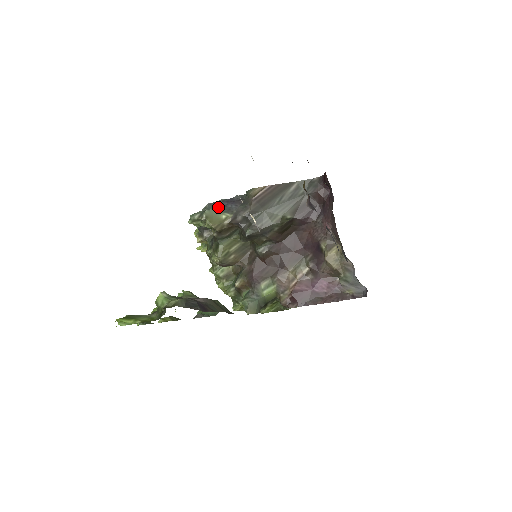
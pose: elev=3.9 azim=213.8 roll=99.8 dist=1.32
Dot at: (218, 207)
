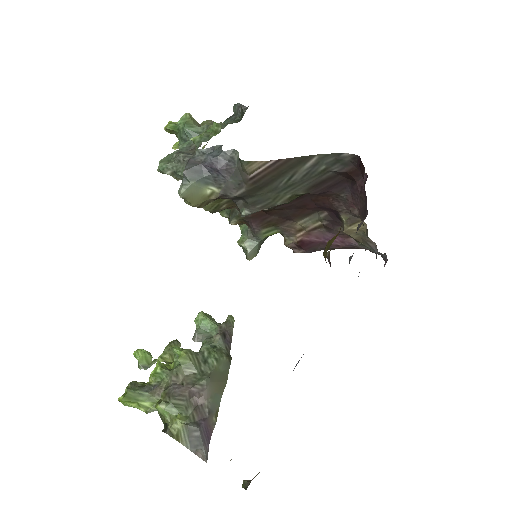
Dot at: (198, 178)
